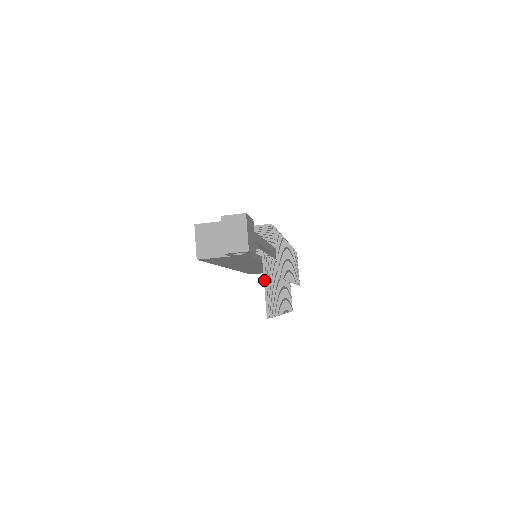
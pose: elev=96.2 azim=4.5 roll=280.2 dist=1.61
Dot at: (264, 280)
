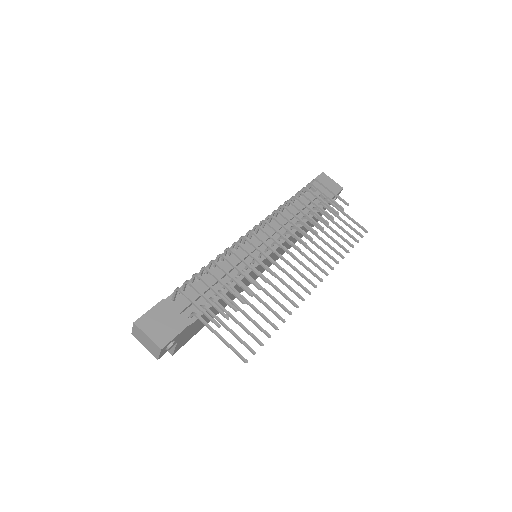
Dot at: occluded
